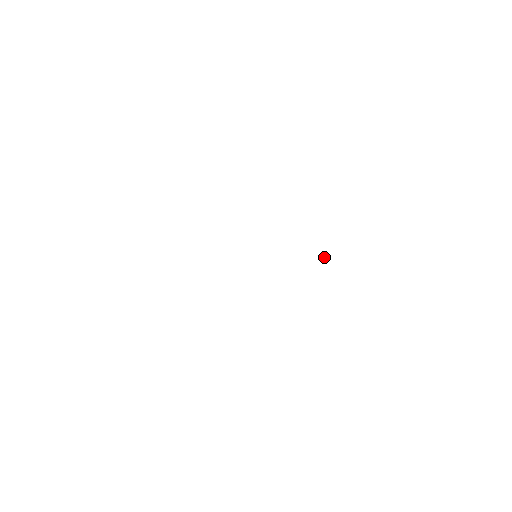
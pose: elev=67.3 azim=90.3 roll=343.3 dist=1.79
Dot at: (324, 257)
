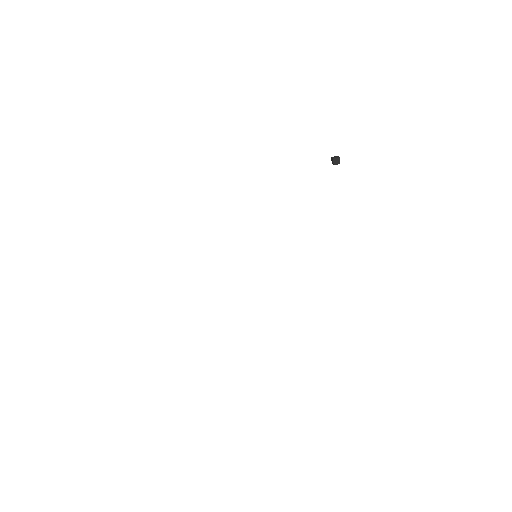
Dot at: (336, 163)
